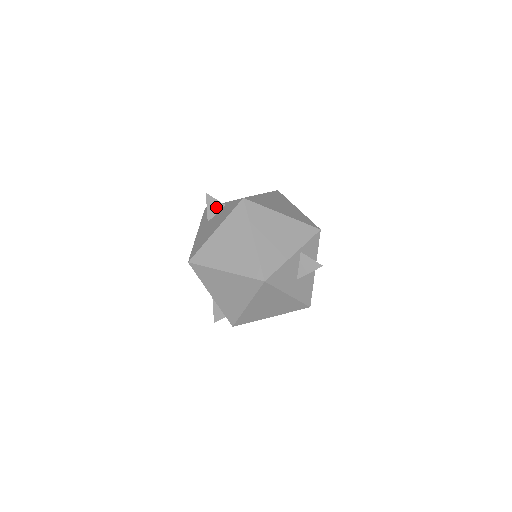
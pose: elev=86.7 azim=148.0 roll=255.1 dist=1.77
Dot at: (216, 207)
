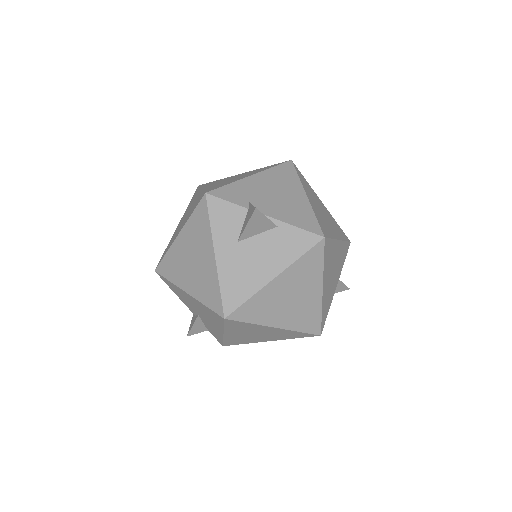
Dot at: (262, 227)
